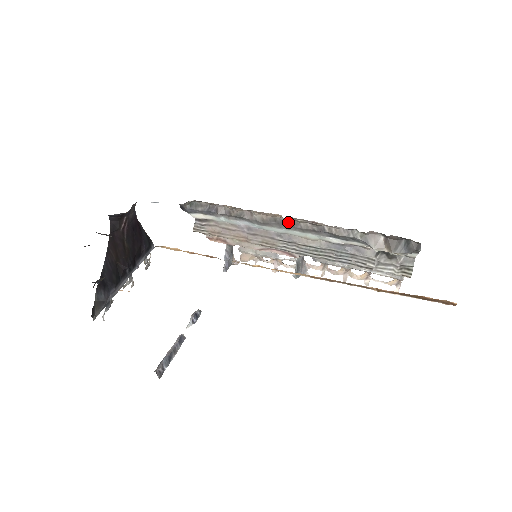
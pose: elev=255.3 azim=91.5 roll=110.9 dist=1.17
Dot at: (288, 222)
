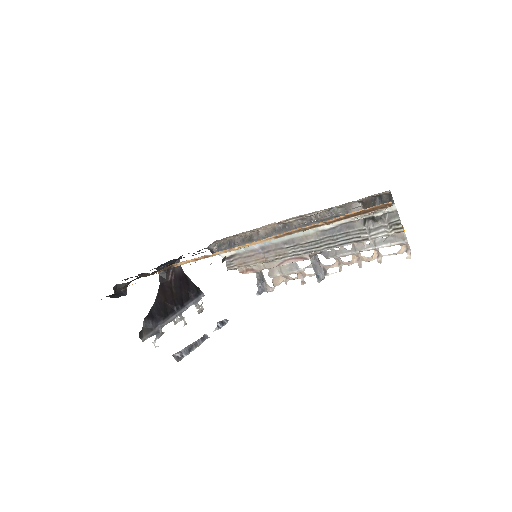
Dot at: (284, 227)
